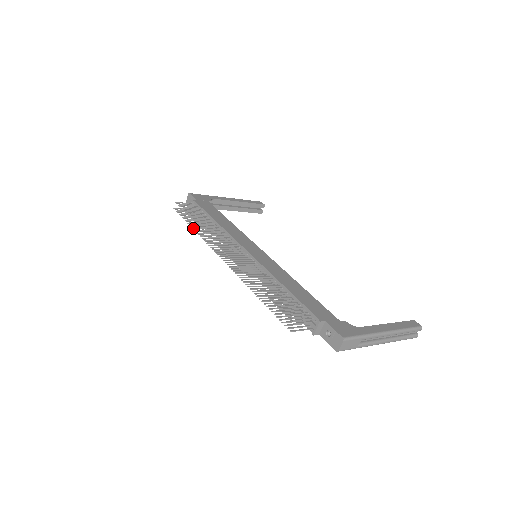
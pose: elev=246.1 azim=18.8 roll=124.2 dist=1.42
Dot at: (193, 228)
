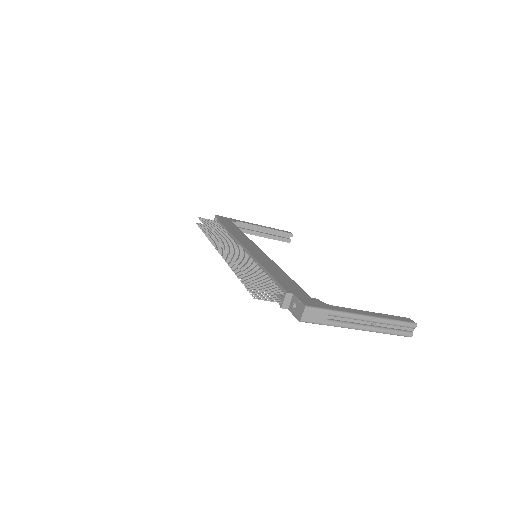
Dot at: (205, 234)
